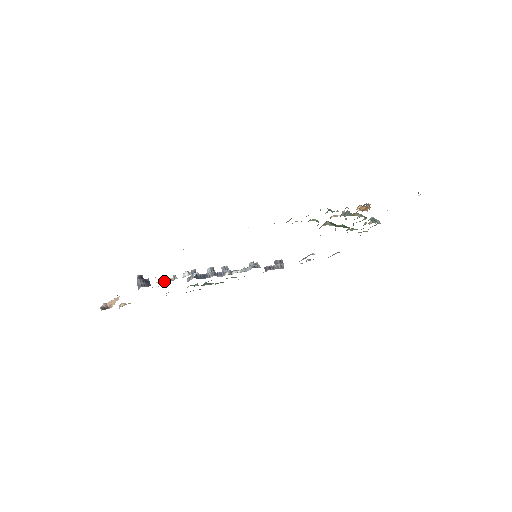
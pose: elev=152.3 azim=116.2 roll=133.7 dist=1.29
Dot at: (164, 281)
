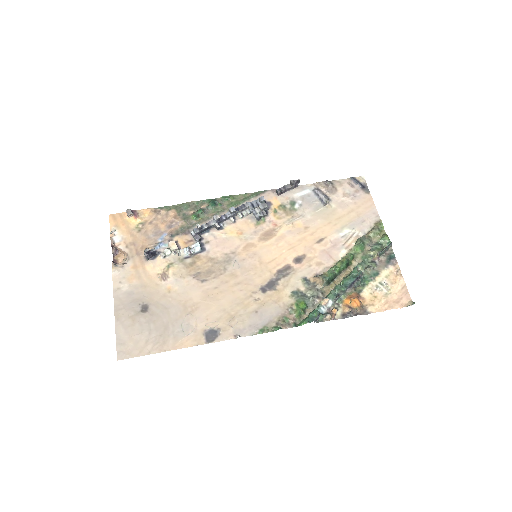
Dot at: (168, 255)
